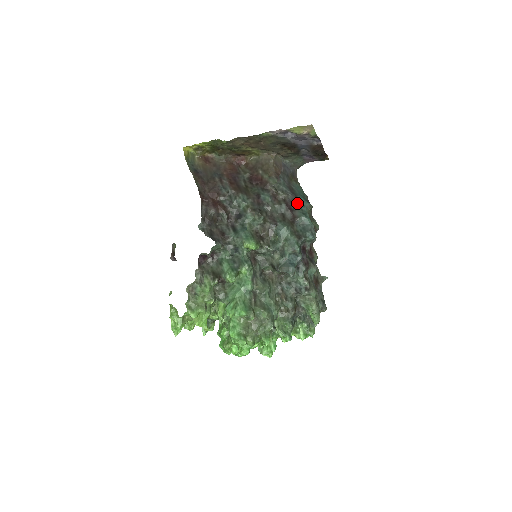
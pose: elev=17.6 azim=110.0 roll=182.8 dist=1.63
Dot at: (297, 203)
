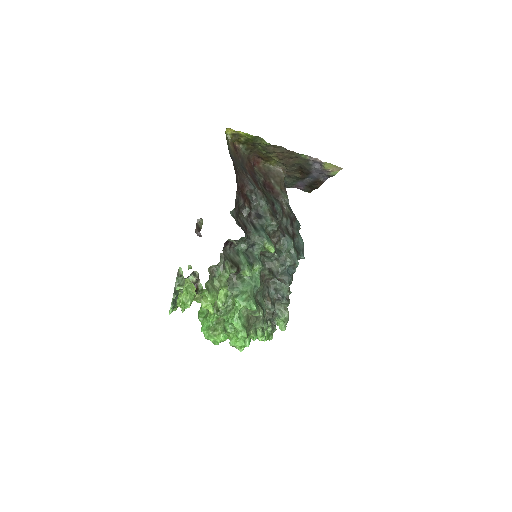
Dot at: (295, 222)
